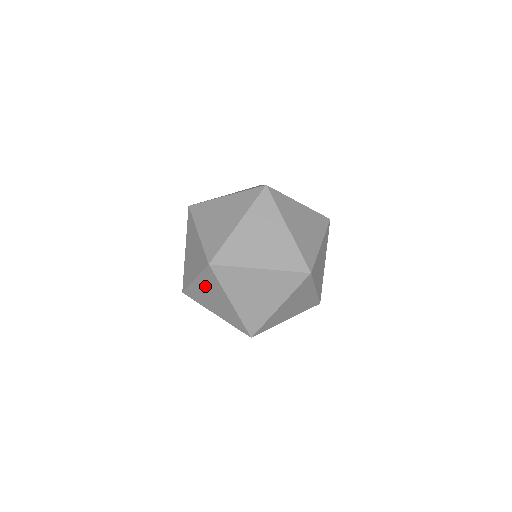
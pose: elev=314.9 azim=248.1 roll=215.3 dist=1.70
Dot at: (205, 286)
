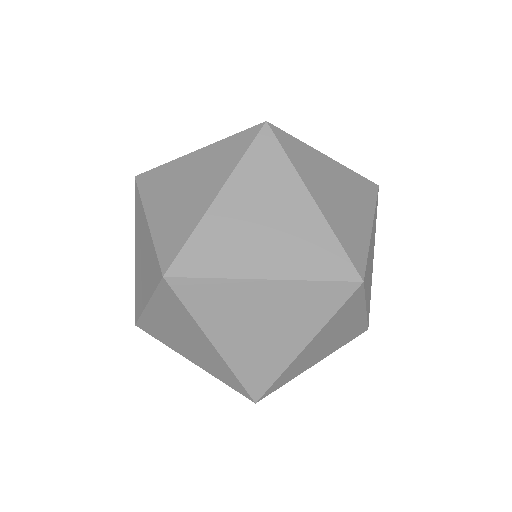
Dot at: (165, 316)
